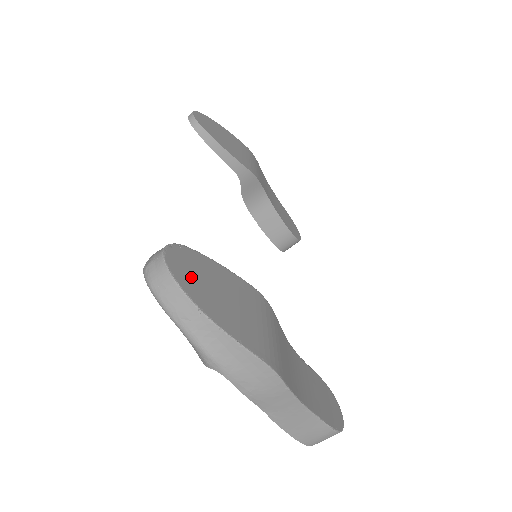
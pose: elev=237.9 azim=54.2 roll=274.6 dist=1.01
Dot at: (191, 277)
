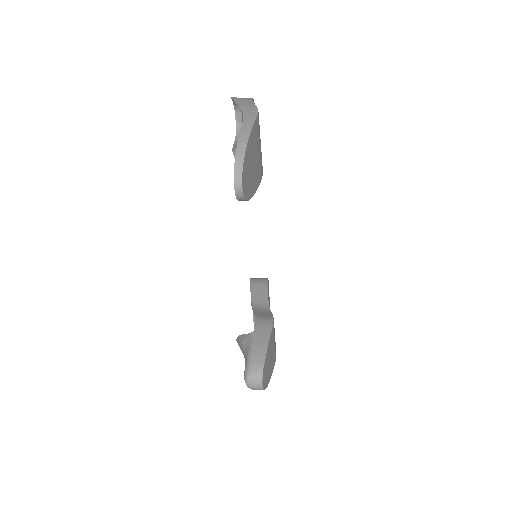
Dot at: (267, 377)
